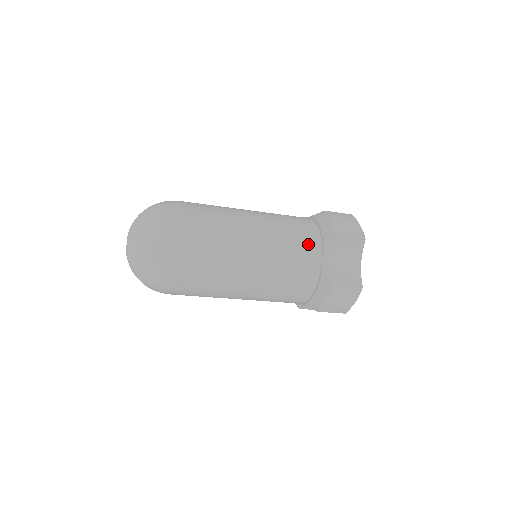
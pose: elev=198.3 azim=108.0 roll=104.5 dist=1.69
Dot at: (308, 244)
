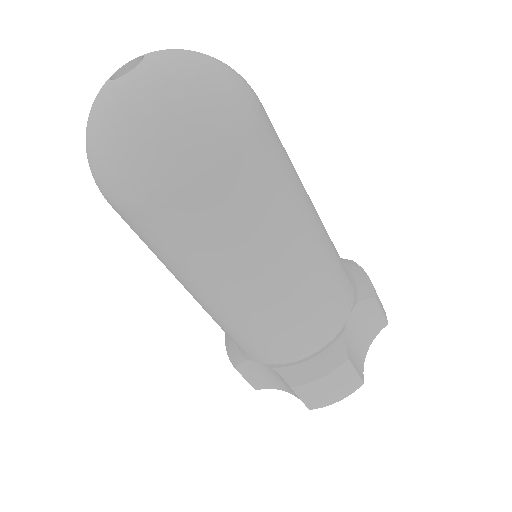
Dot at: (346, 286)
